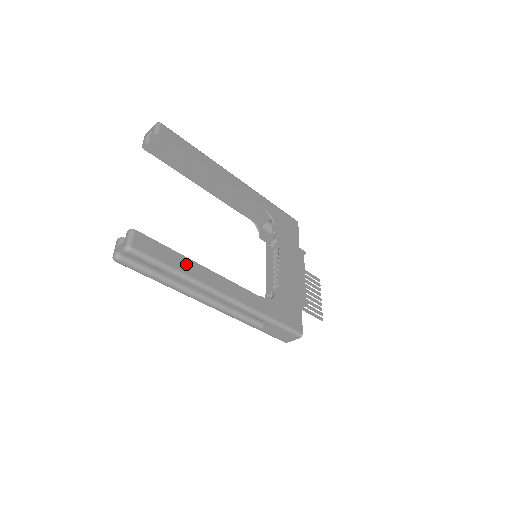
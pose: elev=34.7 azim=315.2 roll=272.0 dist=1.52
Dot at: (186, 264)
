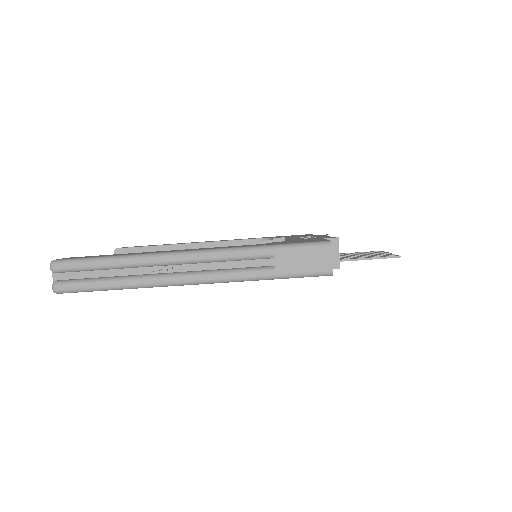
Dot at: occluded
